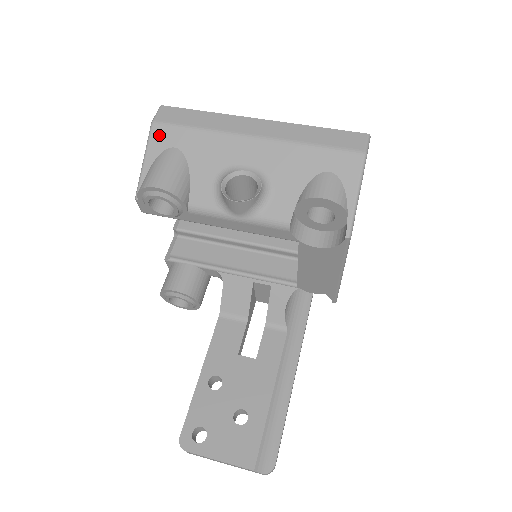
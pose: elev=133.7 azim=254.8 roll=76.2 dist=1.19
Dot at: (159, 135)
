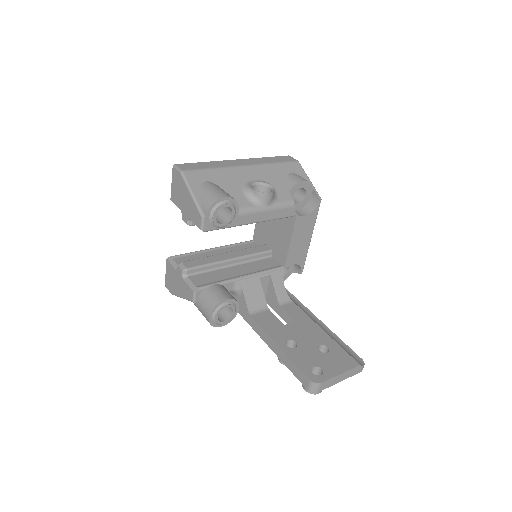
Dot at: (192, 177)
